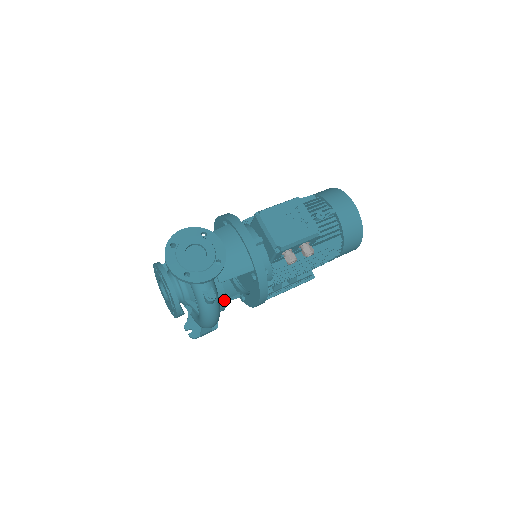
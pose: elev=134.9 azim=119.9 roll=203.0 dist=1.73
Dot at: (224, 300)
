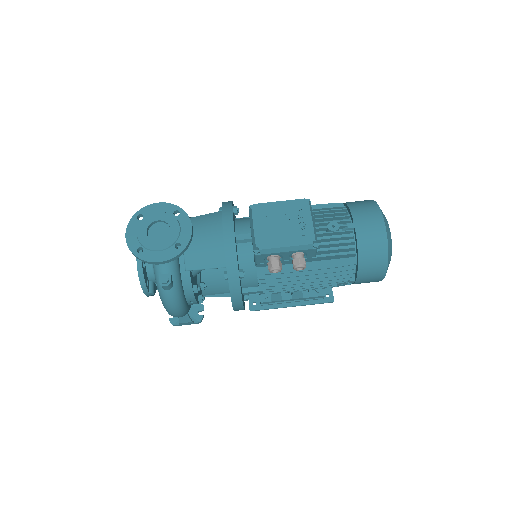
Dot at: (191, 291)
